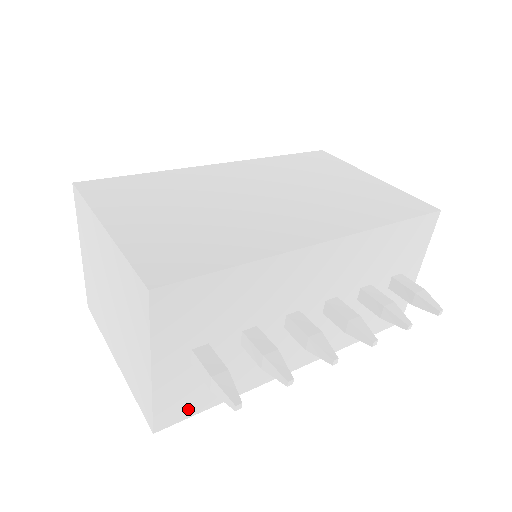
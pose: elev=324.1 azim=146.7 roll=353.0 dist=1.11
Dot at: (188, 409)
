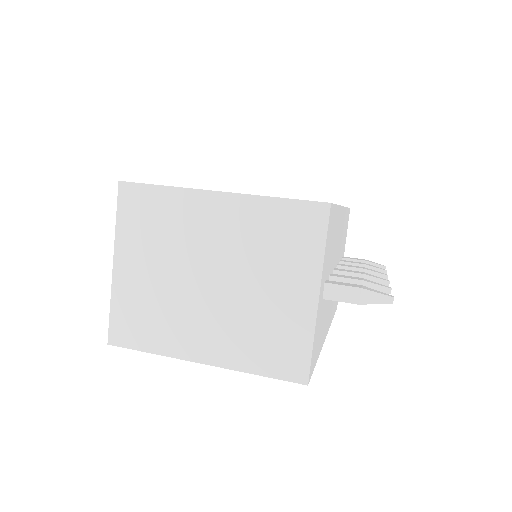
Dot at: (314, 359)
